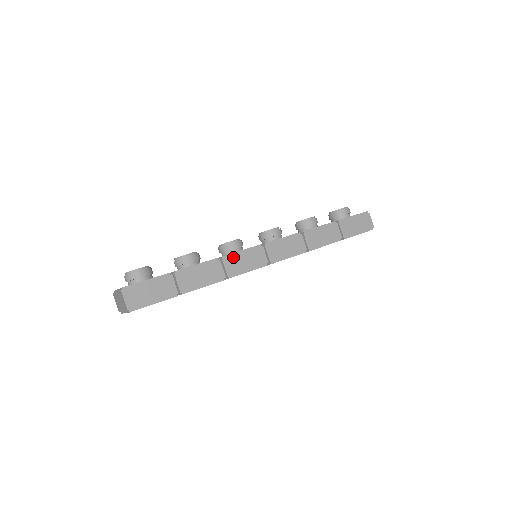
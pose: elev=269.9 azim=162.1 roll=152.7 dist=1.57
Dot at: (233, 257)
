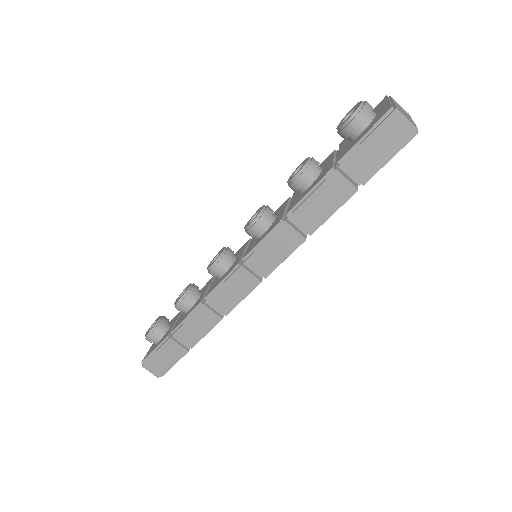
Dot at: (215, 295)
